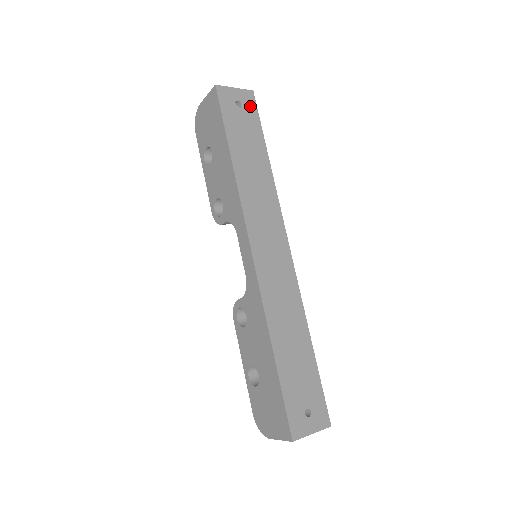
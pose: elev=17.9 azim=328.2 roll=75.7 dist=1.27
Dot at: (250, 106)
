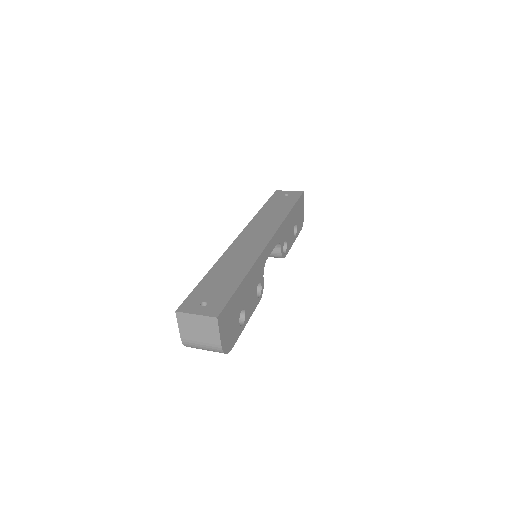
Dot at: (295, 196)
